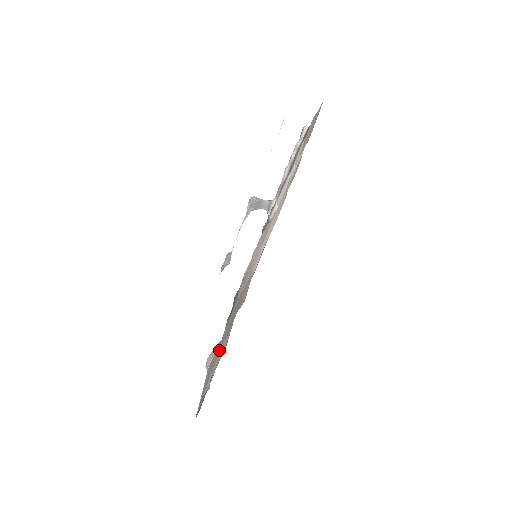
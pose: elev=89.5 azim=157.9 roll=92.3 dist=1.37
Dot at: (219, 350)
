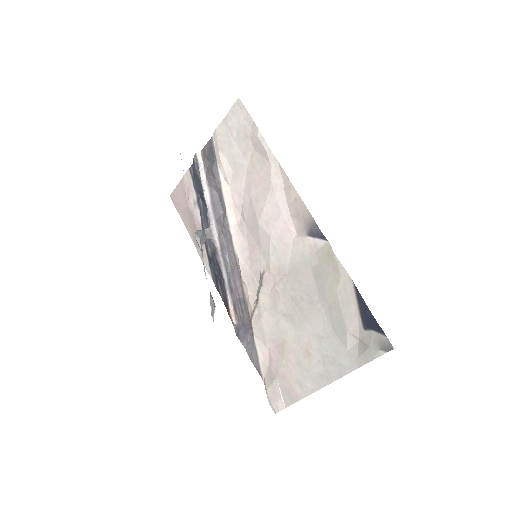
Dot at: (318, 329)
